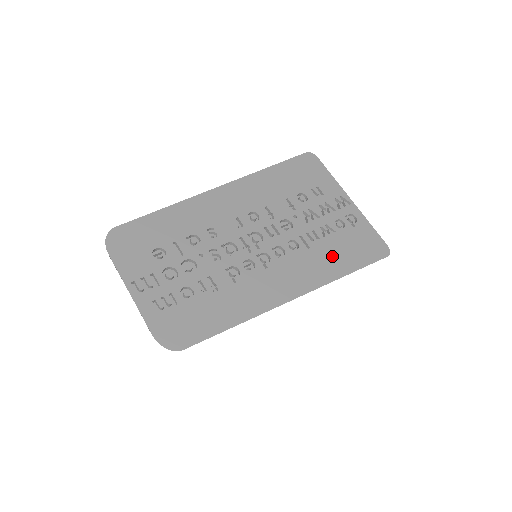
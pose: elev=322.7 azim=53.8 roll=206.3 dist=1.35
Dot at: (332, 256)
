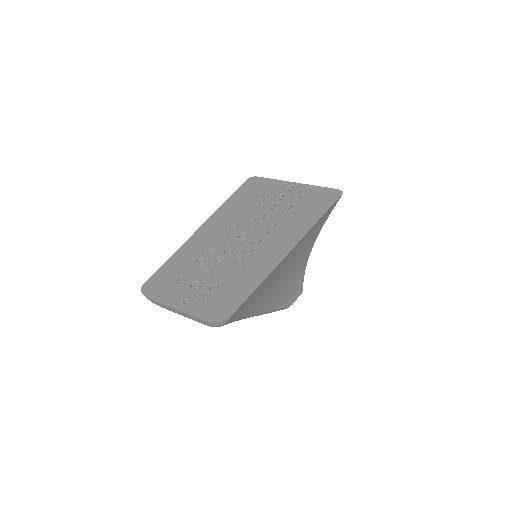
Dot at: (302, 215)
